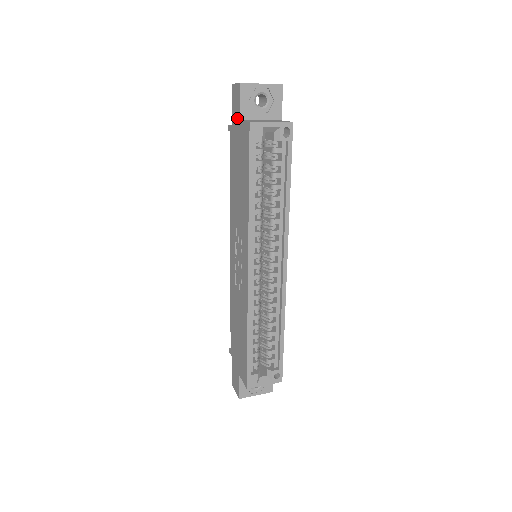
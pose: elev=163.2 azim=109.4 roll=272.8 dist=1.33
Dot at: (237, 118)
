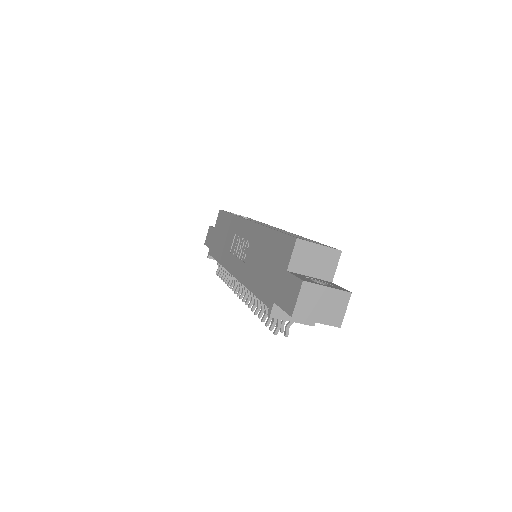
Dot at: (212, 234)
